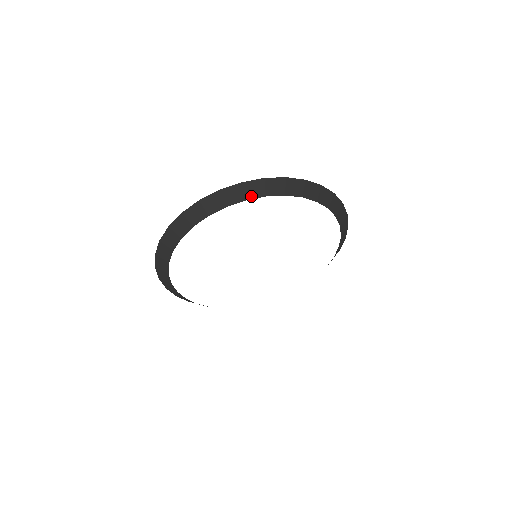
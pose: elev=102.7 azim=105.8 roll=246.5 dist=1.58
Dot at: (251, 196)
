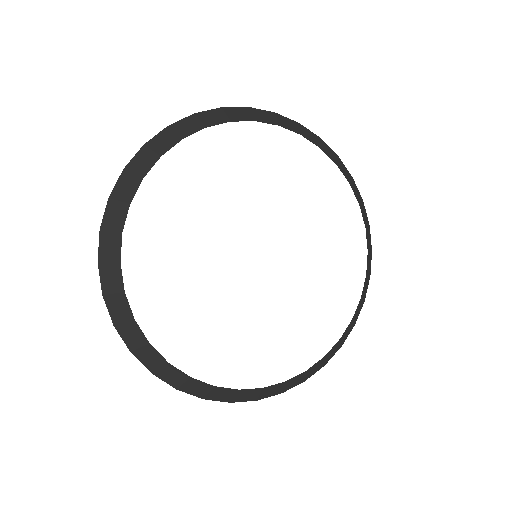
Dot at: (236, 119)
